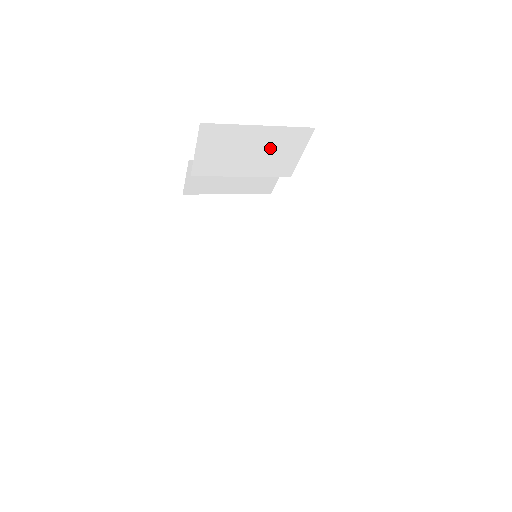
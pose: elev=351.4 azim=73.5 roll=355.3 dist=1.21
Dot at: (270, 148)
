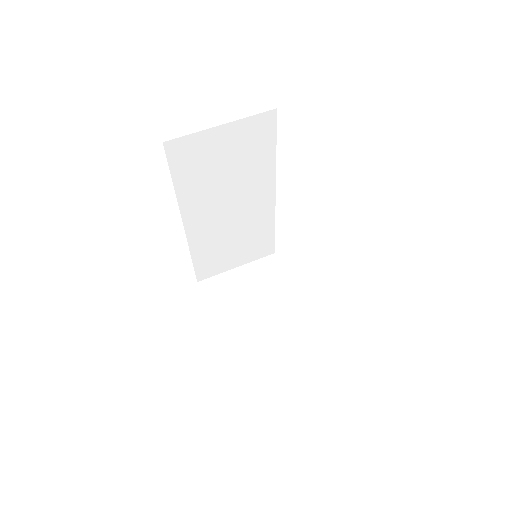
Dot at: occluded
